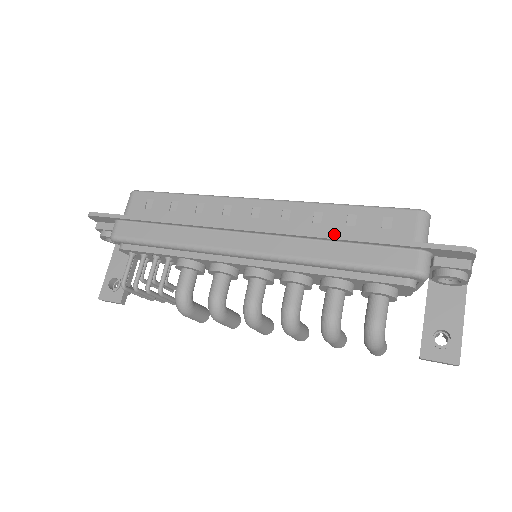
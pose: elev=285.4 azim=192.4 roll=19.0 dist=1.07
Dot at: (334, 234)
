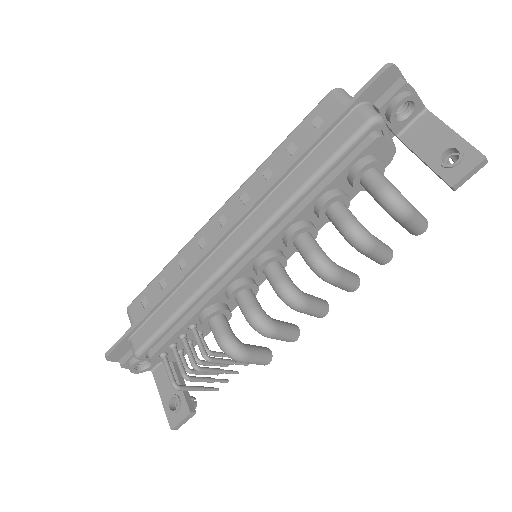
Dot at: occluded
